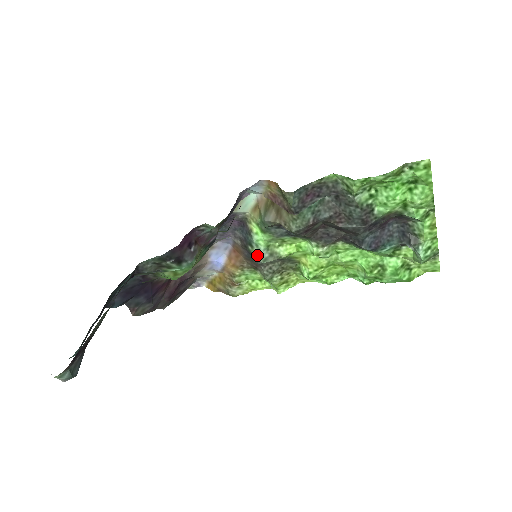
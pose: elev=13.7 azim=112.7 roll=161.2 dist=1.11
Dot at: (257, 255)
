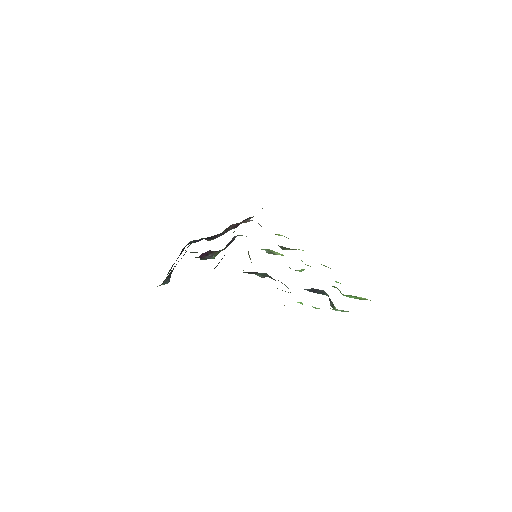
Dot at: occluded
